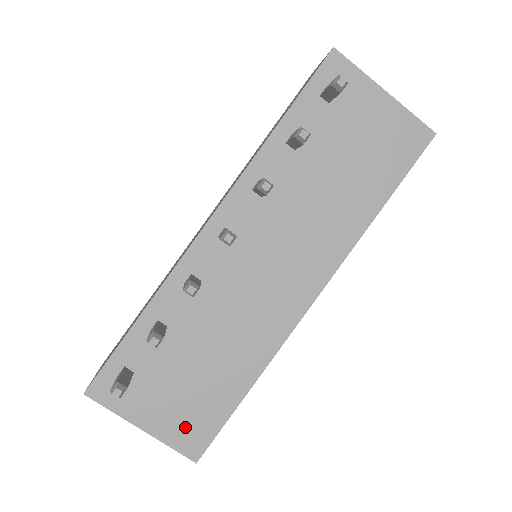
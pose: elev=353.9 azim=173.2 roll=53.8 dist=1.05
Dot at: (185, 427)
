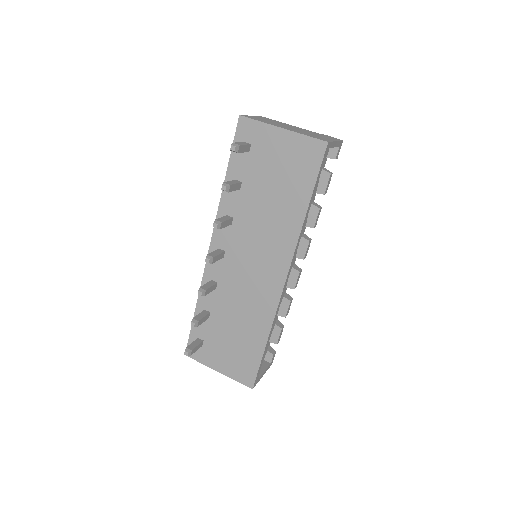
Dot at: (239, 368)
